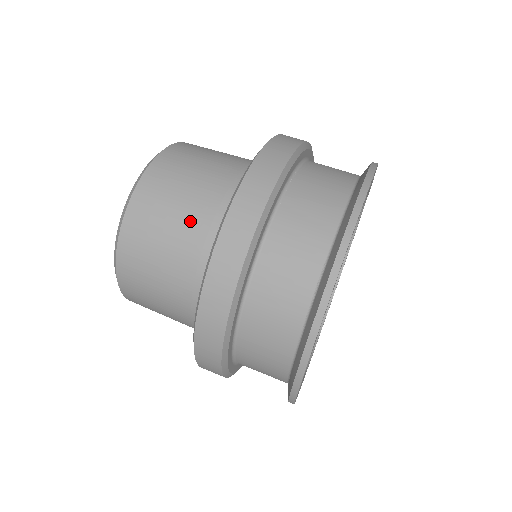
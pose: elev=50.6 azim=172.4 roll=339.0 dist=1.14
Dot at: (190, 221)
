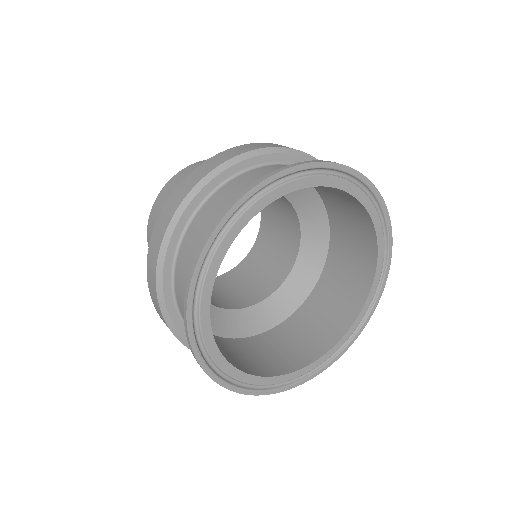
Dot at: occluded
